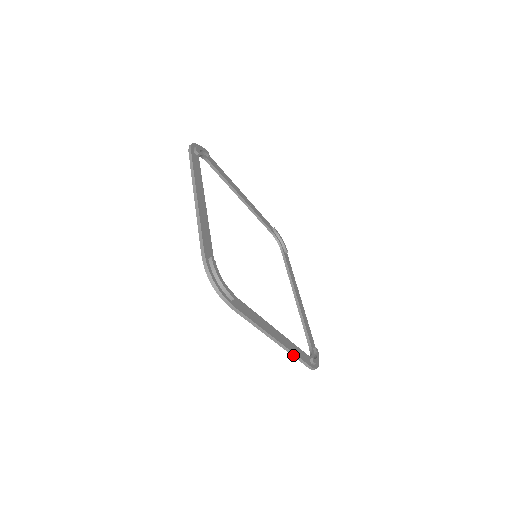
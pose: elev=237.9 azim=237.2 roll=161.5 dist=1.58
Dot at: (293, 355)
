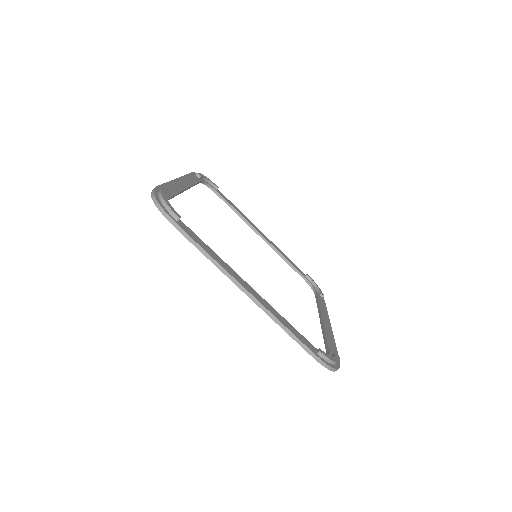
Dot at: (280, 326)
